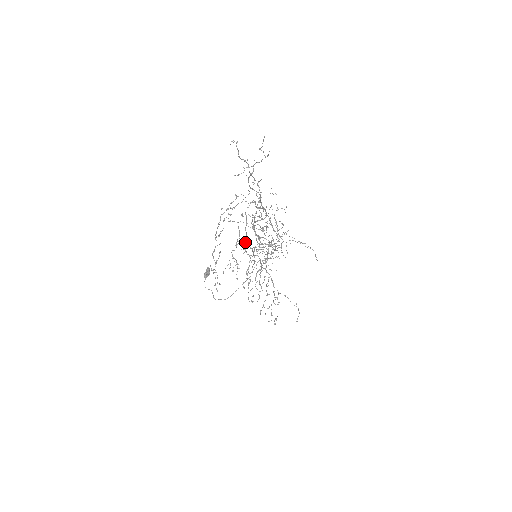
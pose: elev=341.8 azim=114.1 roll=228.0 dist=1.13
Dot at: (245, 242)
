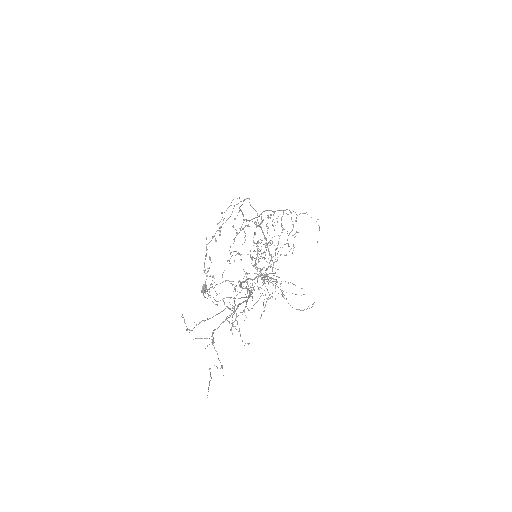
Dot at: (246, 221)
